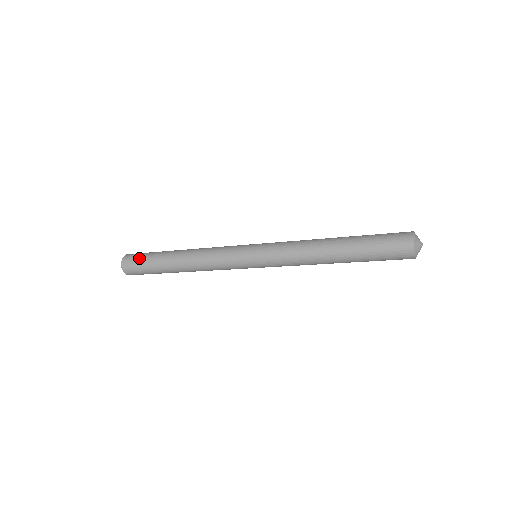
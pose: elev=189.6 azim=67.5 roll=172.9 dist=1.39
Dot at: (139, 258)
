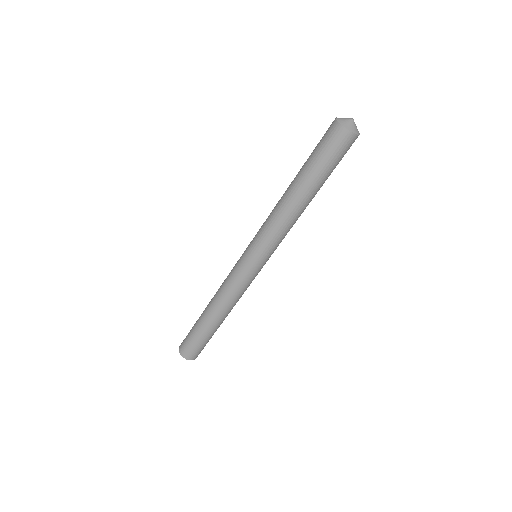
Dot at: (187, 339)
